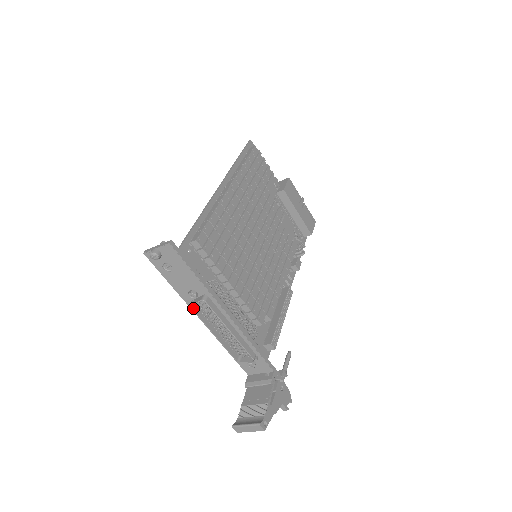
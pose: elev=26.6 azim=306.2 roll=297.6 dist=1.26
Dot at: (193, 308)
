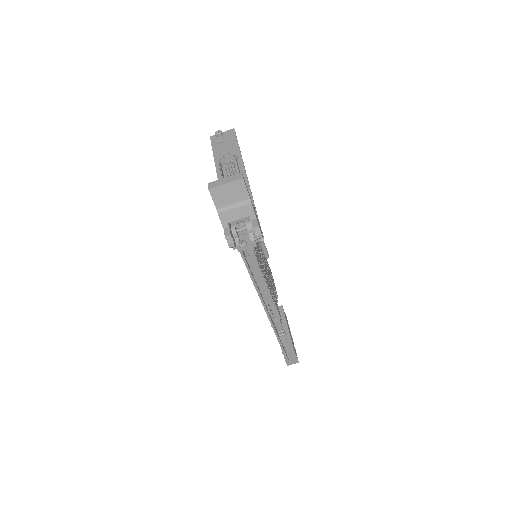
Dot at: (220, 163)
